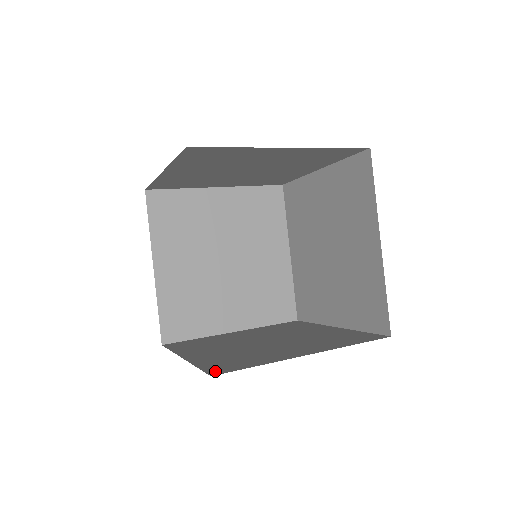
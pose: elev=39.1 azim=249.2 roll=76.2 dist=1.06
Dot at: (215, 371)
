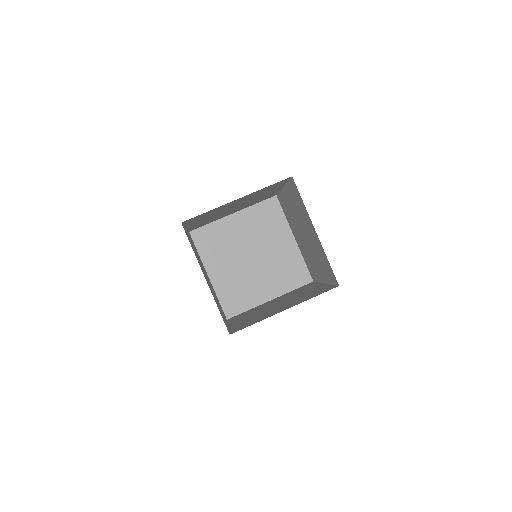
Dot at: (234, 331)
